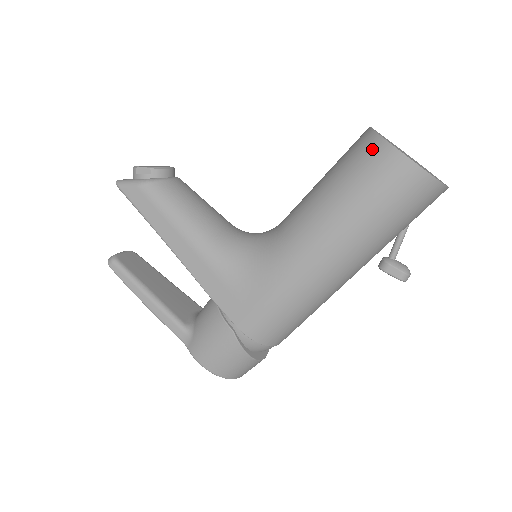
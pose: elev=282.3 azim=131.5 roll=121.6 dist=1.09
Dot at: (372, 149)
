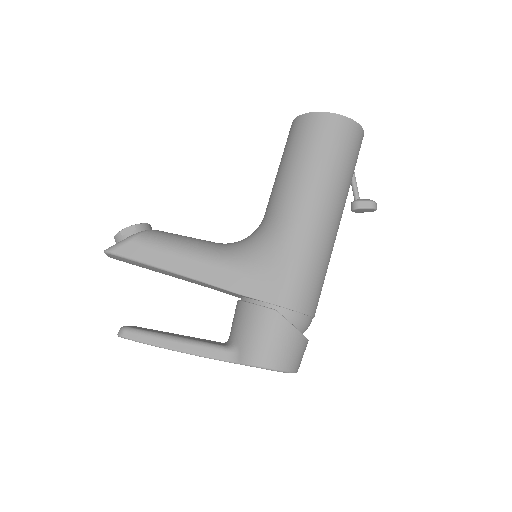
Dot at: (306, 122)
